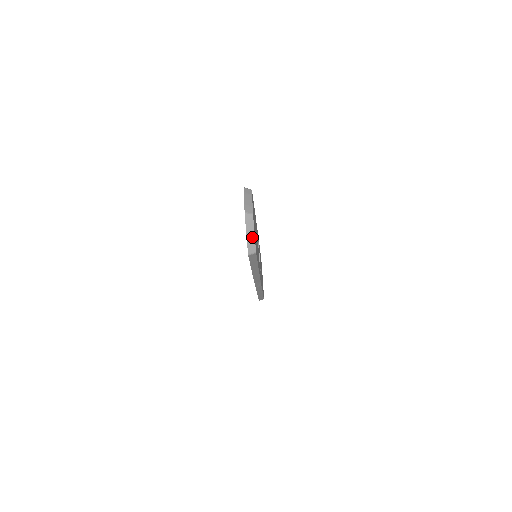
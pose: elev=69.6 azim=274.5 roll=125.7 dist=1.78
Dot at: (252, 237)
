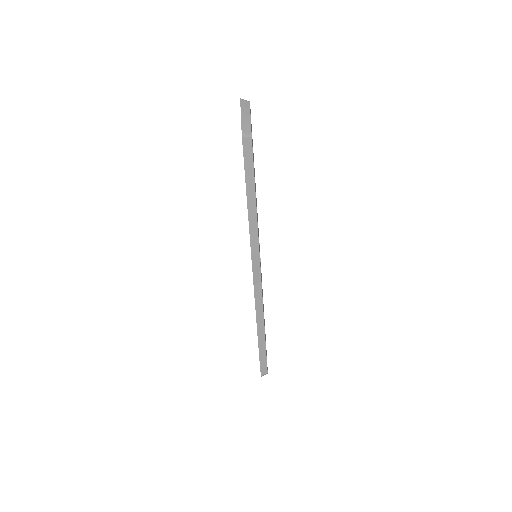
Dot at: (247, 119)
